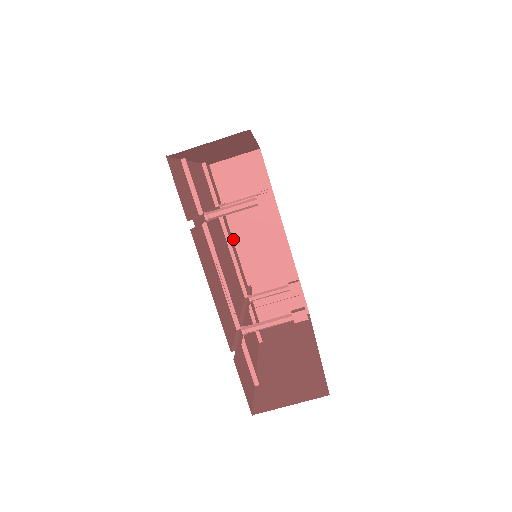
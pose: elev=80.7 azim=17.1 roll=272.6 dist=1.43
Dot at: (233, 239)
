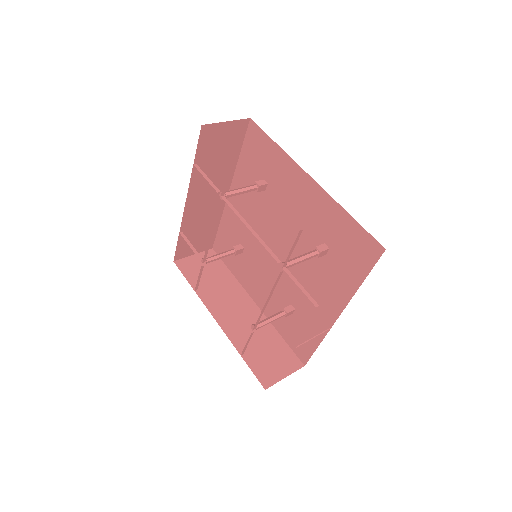
Dot at: (187, 195)
